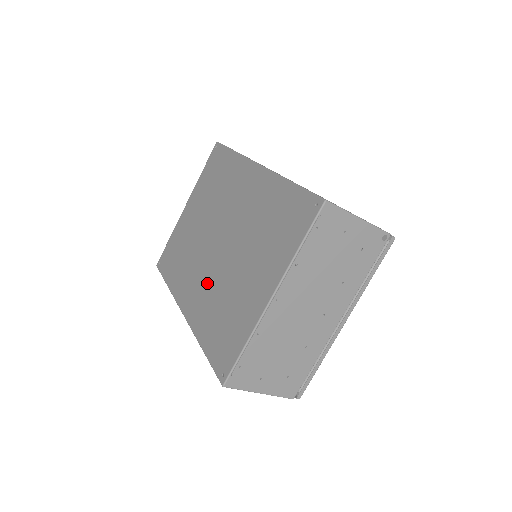
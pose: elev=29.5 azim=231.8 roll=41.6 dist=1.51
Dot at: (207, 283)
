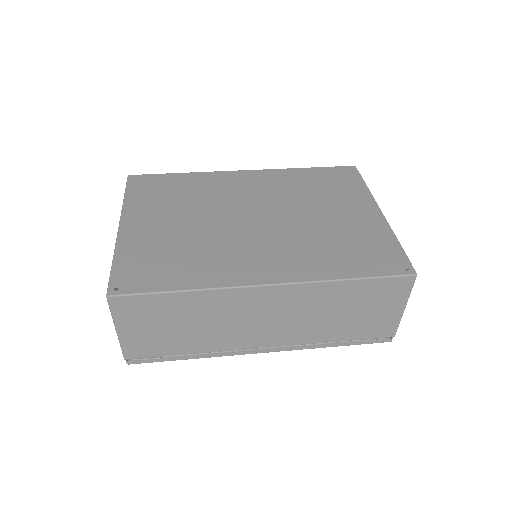
Dot at: (282, 244)
